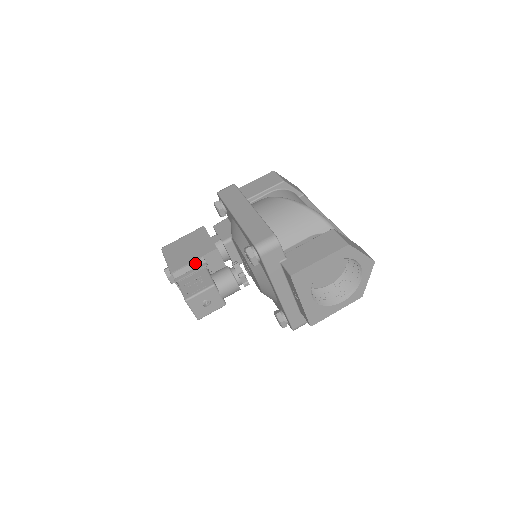
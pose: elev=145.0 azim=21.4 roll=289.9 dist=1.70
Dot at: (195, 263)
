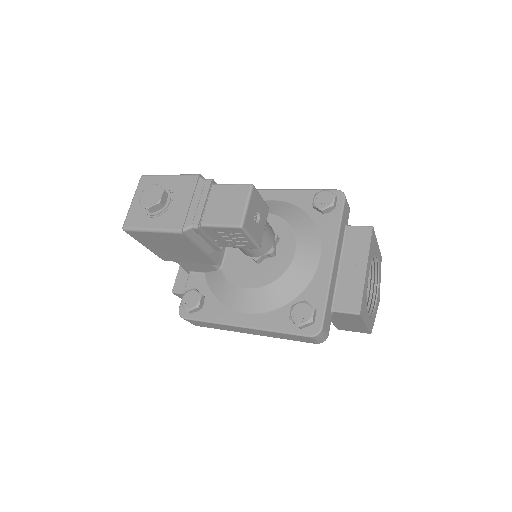
Dot at: occluded
